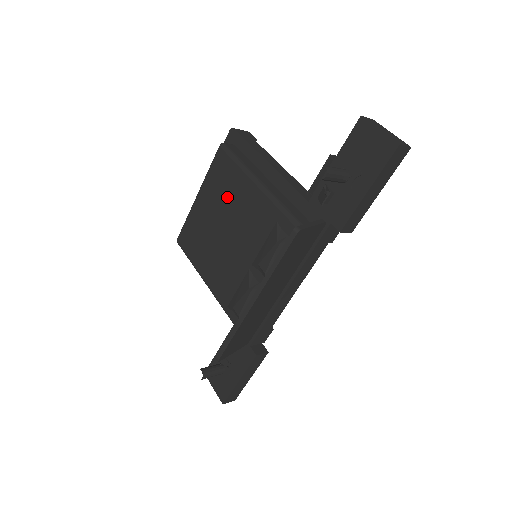
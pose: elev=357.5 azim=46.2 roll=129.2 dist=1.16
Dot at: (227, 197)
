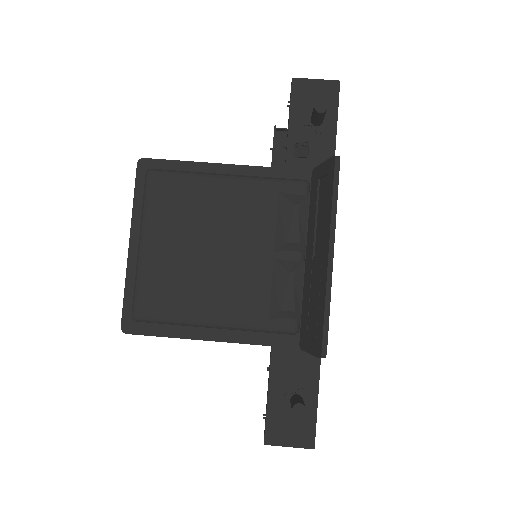
Dot at: (193, 214)
